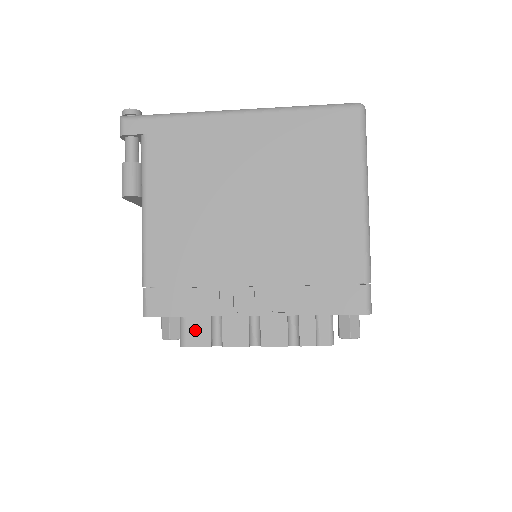
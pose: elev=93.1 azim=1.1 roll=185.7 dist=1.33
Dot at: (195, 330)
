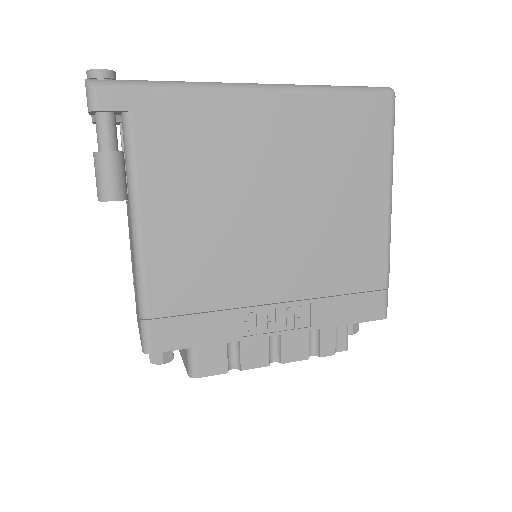
Dot at: (209, 358)
